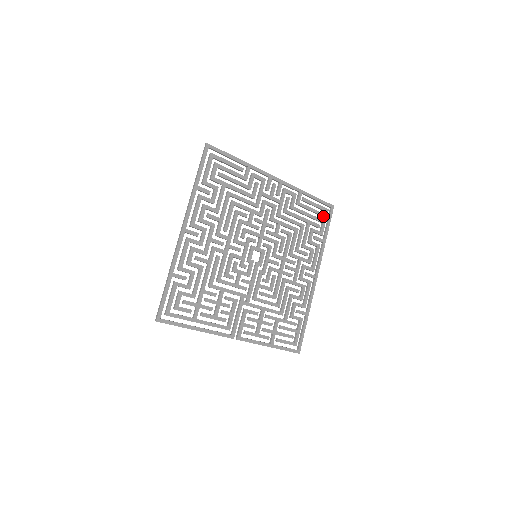
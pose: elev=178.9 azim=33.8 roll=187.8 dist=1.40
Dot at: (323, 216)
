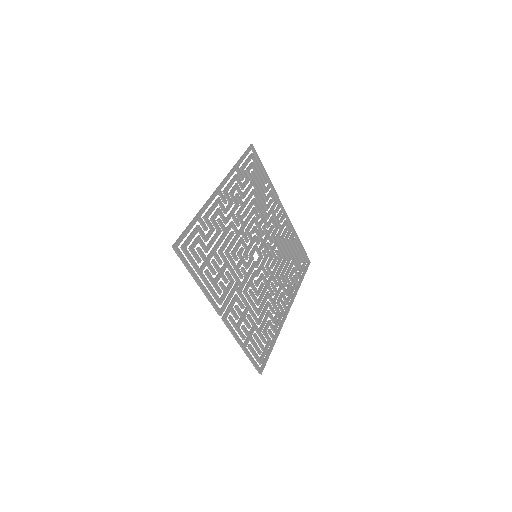
Dot at: (302, 264)
